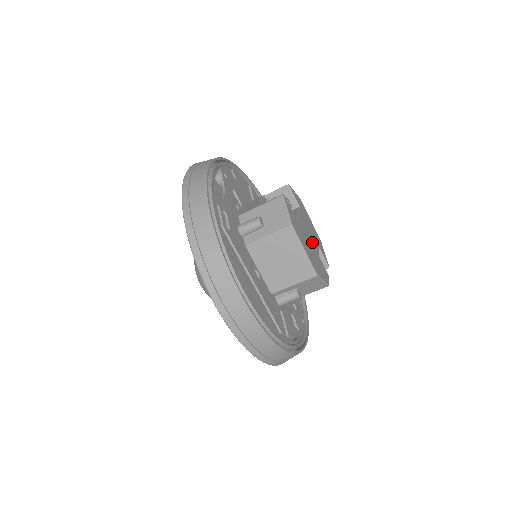
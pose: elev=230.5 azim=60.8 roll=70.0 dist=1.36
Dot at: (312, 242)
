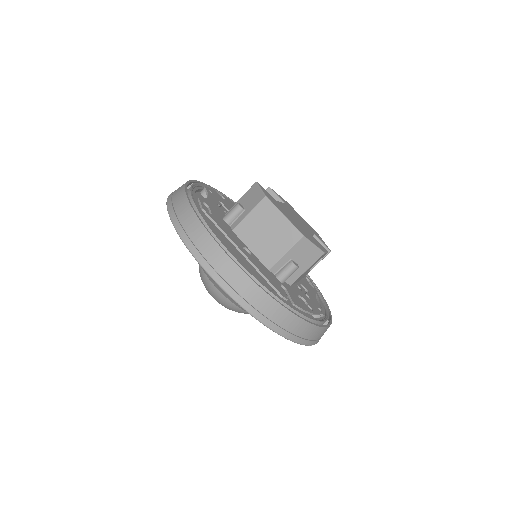
Dot at: (301, 224)
